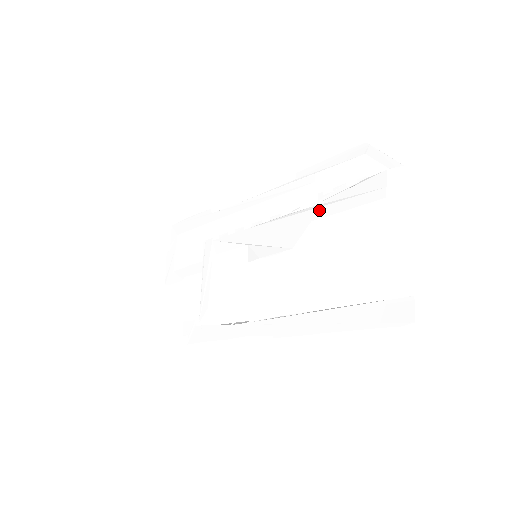
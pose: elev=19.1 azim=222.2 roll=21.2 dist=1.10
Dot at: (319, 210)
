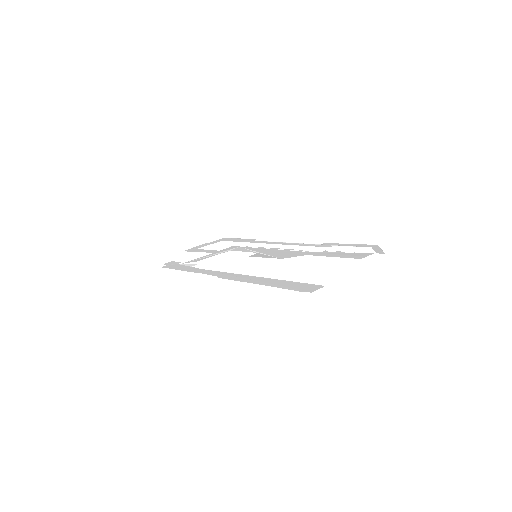
Dot at: (317, 253)
